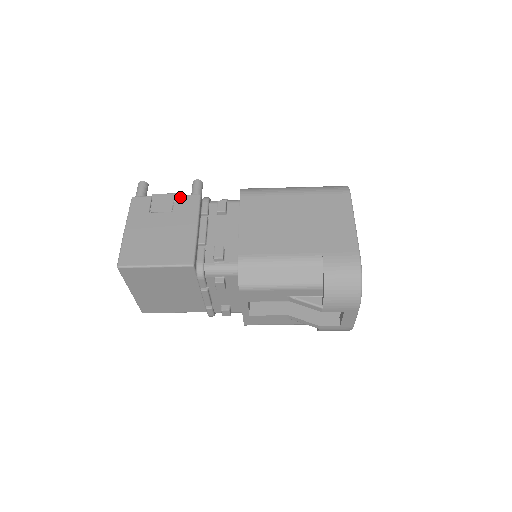
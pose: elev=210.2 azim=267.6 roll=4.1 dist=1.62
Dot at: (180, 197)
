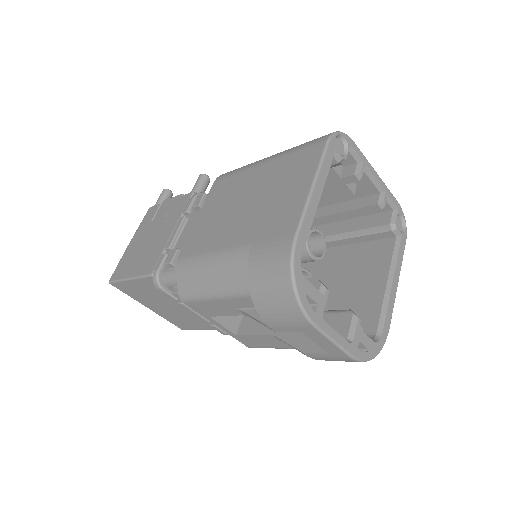
Dot at: (179, 198)
